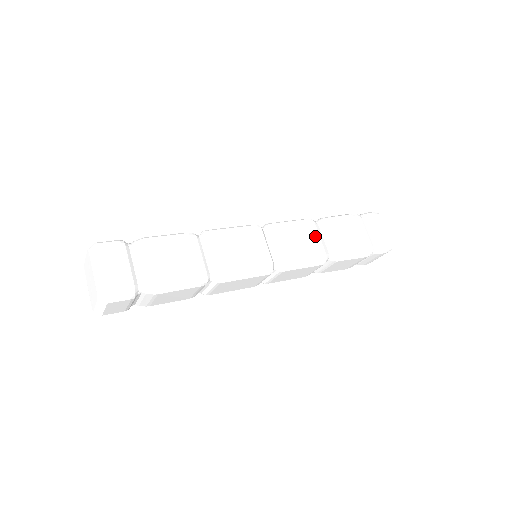
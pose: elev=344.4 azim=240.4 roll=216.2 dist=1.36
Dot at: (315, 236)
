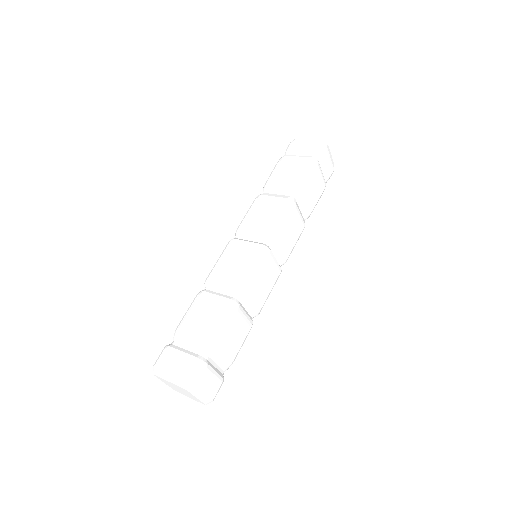
Dot at: (298, 217)
